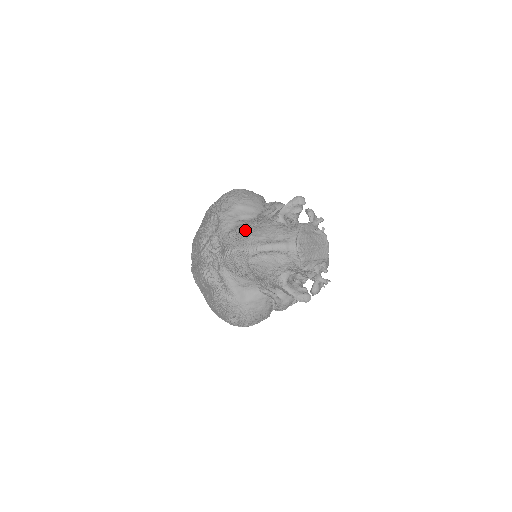
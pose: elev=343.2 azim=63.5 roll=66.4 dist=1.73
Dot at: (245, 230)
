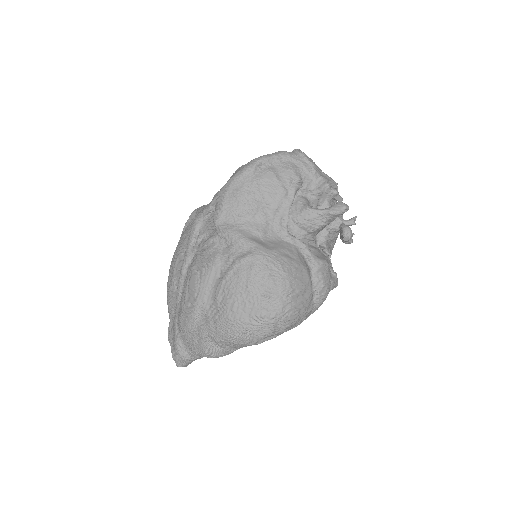
Dot at: (232, 175)
